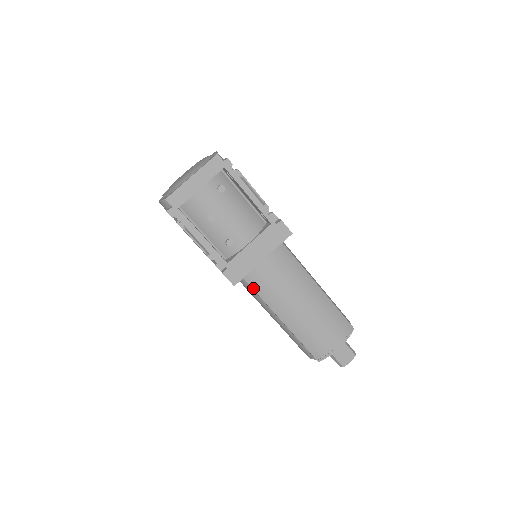
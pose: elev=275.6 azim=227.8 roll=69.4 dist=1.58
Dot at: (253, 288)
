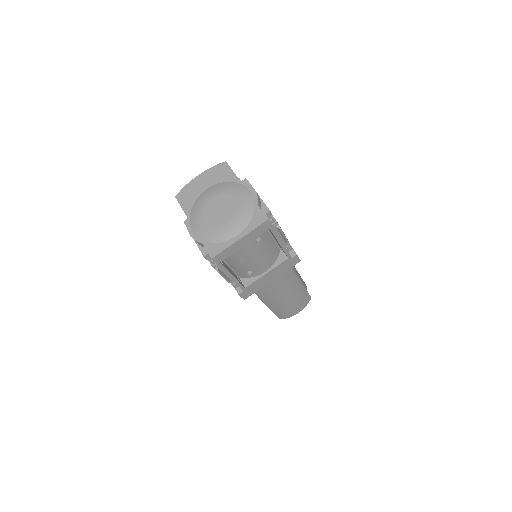
Dot at: occluded
